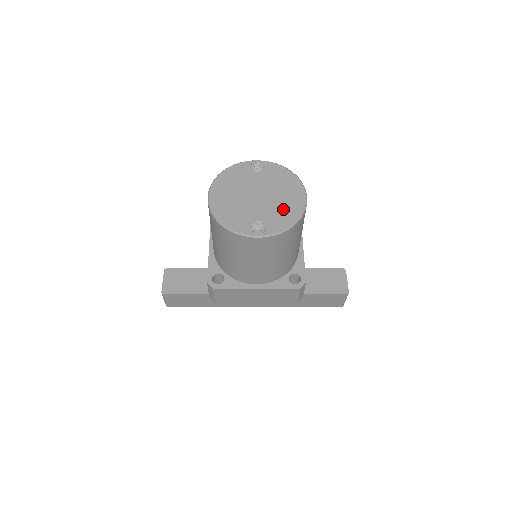
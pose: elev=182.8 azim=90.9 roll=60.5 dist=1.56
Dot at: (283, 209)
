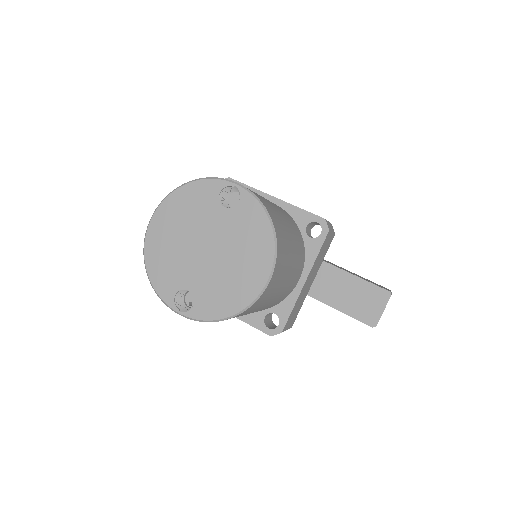
Dot at: (227, 287)
